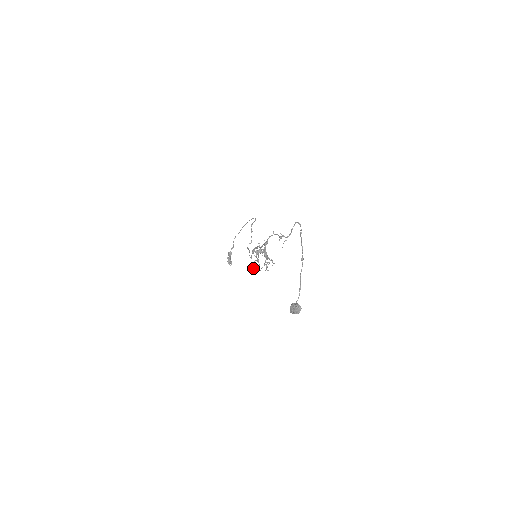
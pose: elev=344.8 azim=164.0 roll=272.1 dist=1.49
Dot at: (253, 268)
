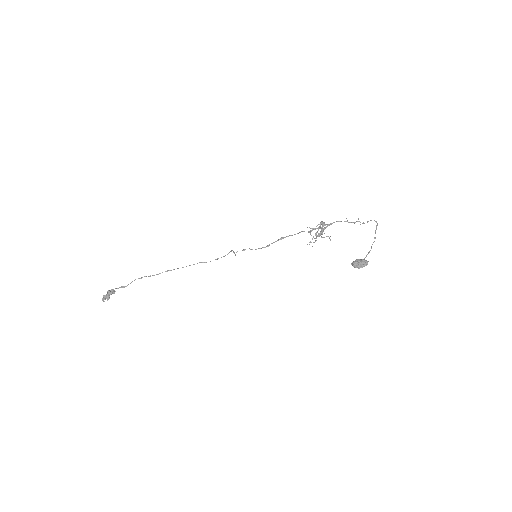
Dot at: (309, 232)
